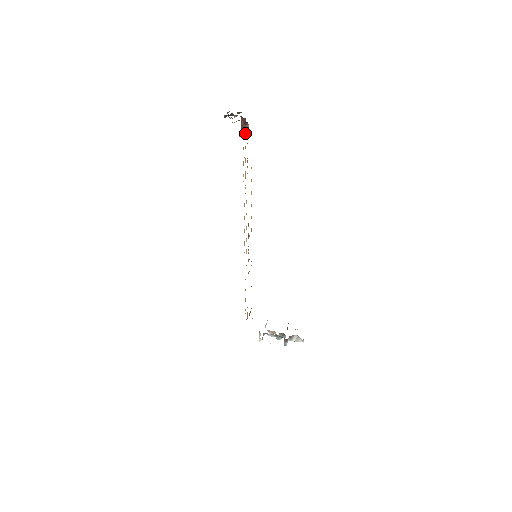
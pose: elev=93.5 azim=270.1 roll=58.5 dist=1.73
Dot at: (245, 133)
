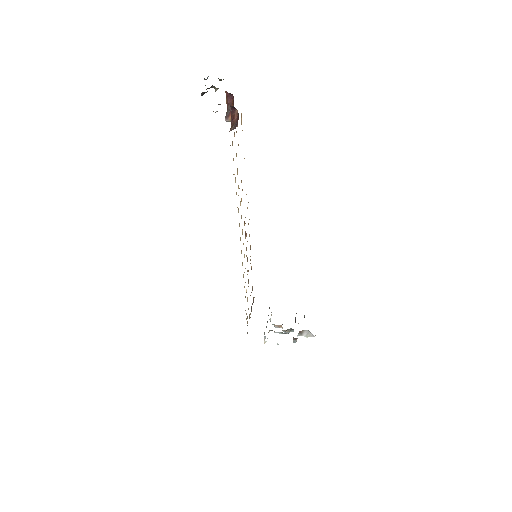
Dot at: (233, 123)
